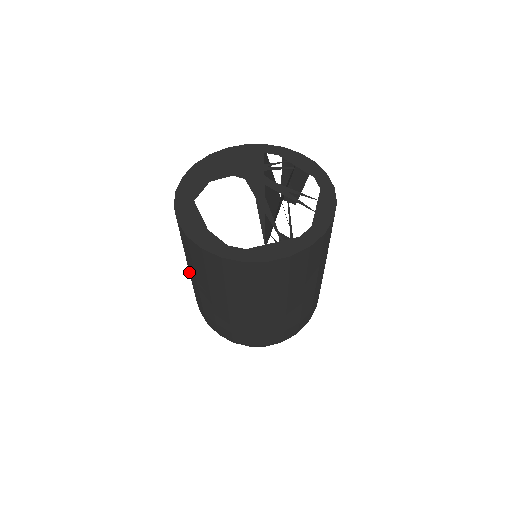
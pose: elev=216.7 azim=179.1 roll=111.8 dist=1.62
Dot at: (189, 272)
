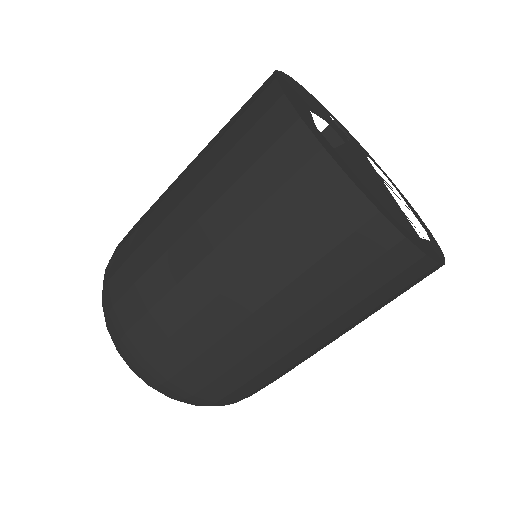
Dot at: (211, 252)
